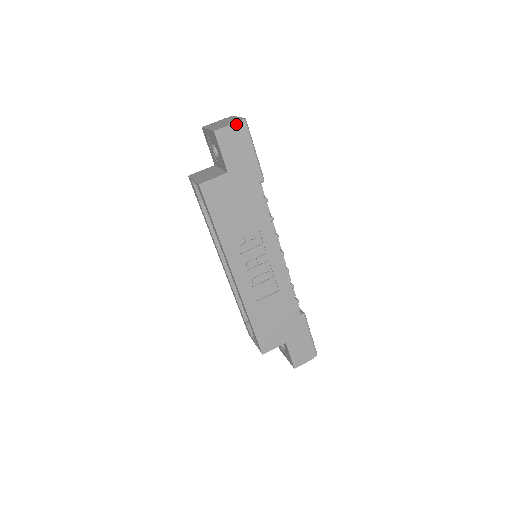
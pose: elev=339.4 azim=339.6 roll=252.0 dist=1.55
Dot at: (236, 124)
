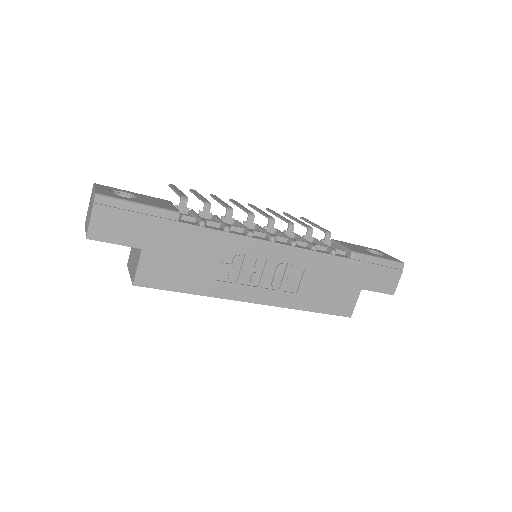
Dot at: (94, 210)
